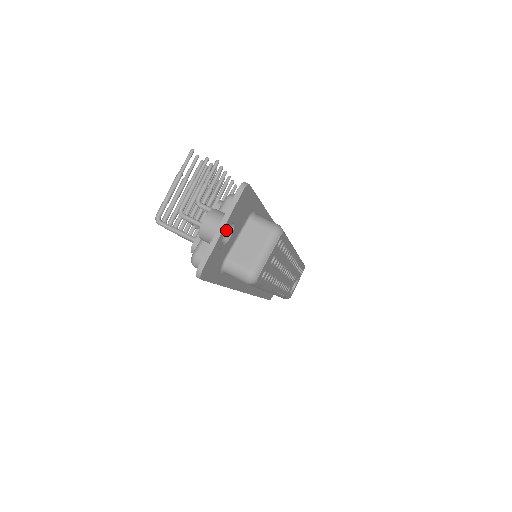
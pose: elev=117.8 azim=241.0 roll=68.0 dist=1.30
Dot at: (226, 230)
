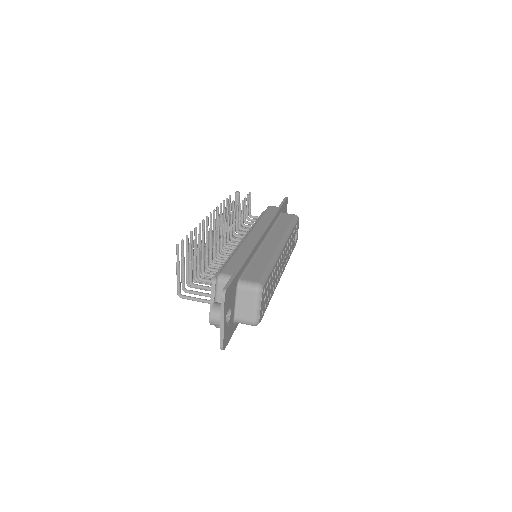
Dot at: occluded
